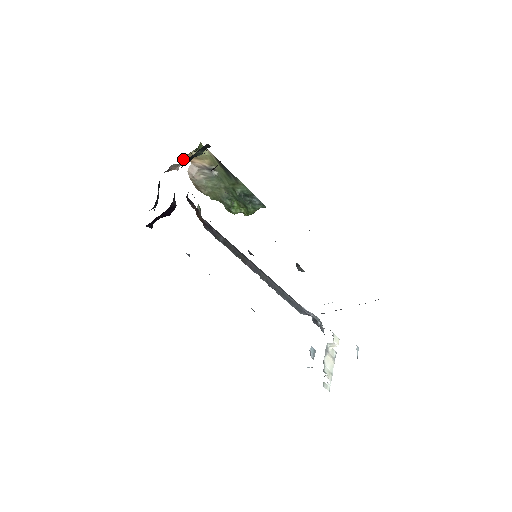
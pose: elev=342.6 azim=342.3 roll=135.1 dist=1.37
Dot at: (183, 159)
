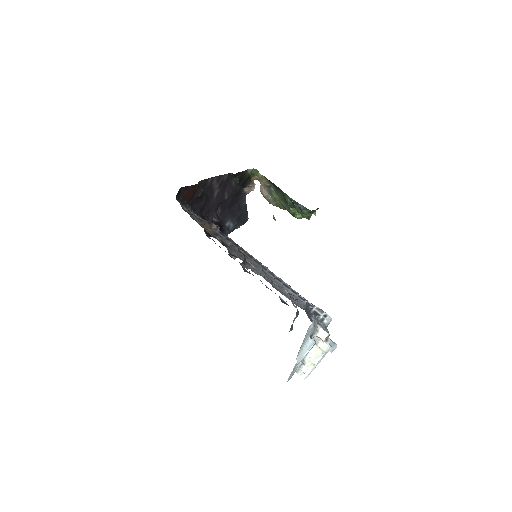
Dot at: (250, 183)
